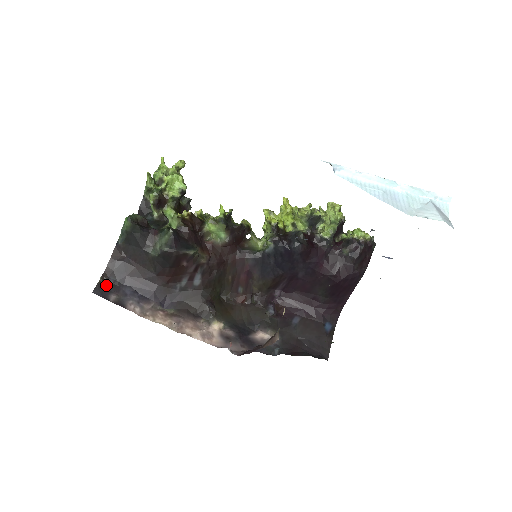
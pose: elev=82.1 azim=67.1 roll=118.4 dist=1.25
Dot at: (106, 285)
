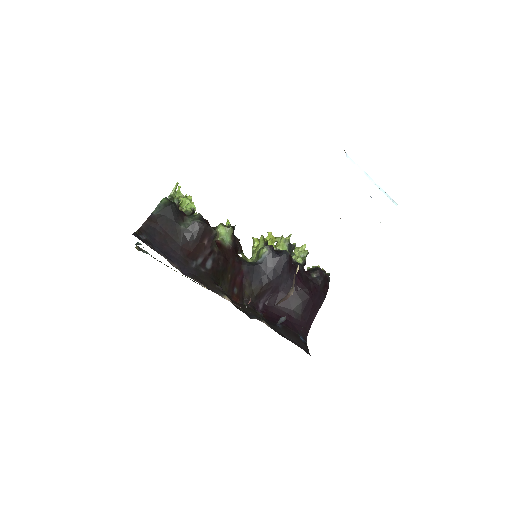
Dot at: (141, 237)
